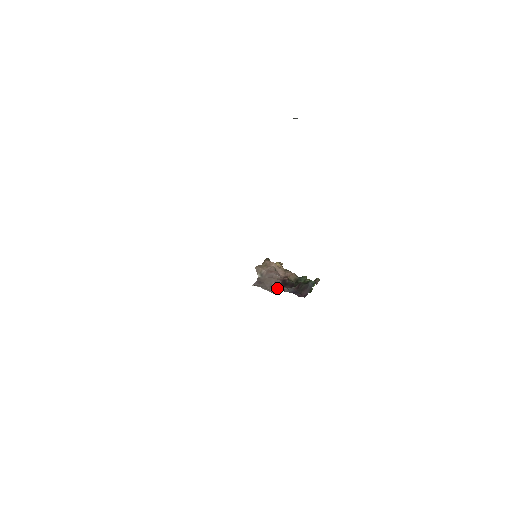
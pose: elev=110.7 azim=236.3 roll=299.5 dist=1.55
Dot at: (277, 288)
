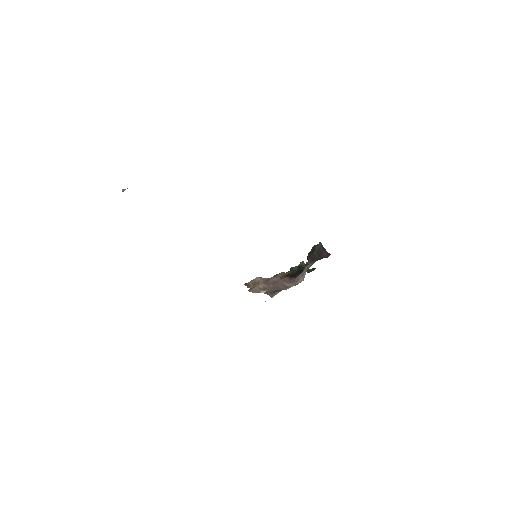
Dot at: (294, 281)
